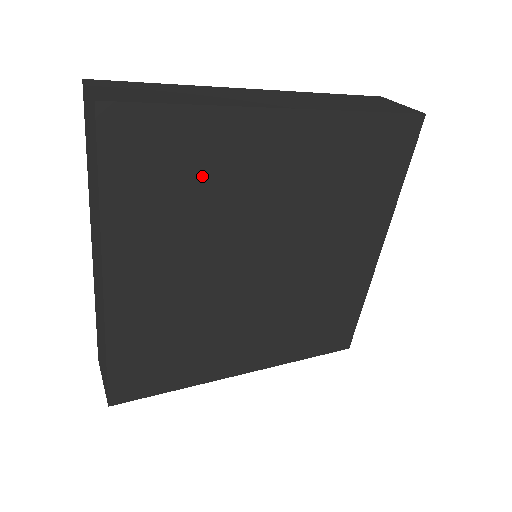
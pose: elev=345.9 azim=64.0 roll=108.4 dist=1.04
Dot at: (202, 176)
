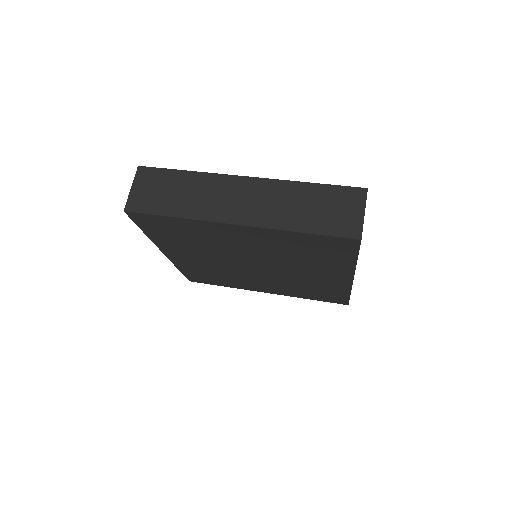
Dot at: (194, 236)
